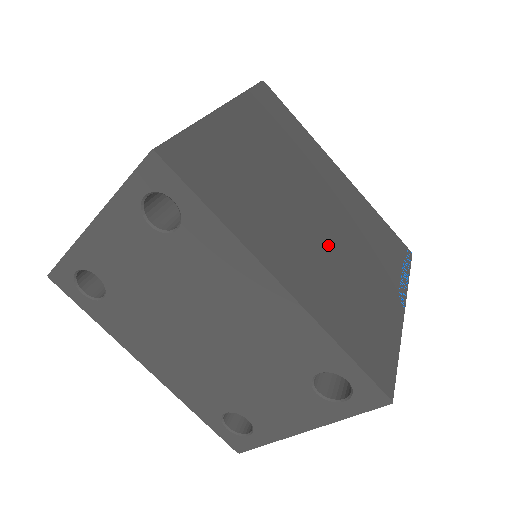
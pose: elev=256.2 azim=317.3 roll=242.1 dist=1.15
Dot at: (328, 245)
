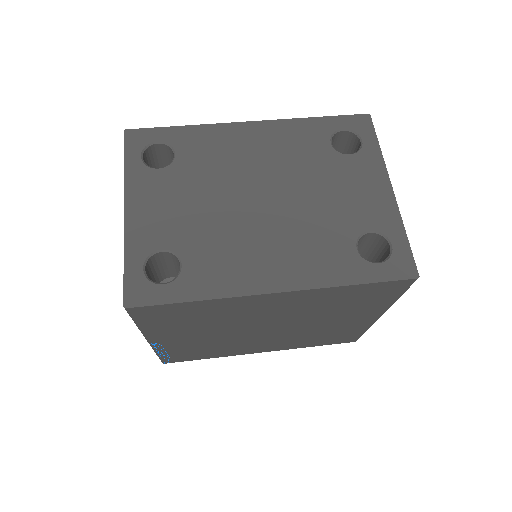
Dot at: occluded
